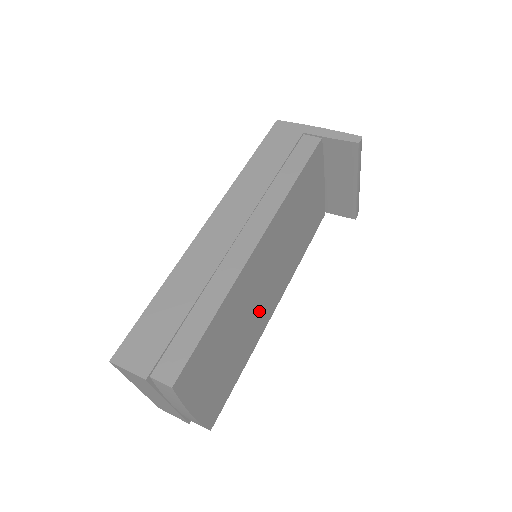
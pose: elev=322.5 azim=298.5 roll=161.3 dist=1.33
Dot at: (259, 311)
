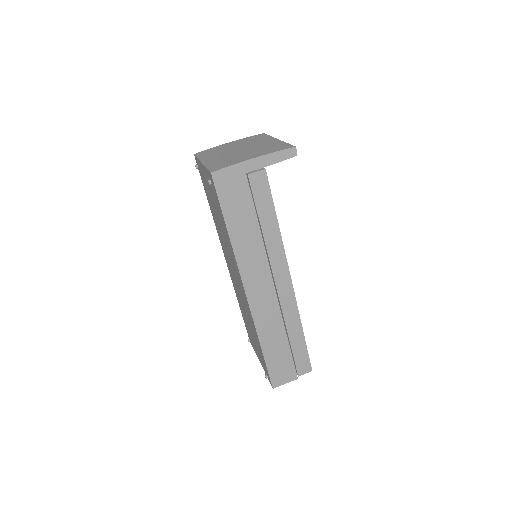
Dot at: occluded
